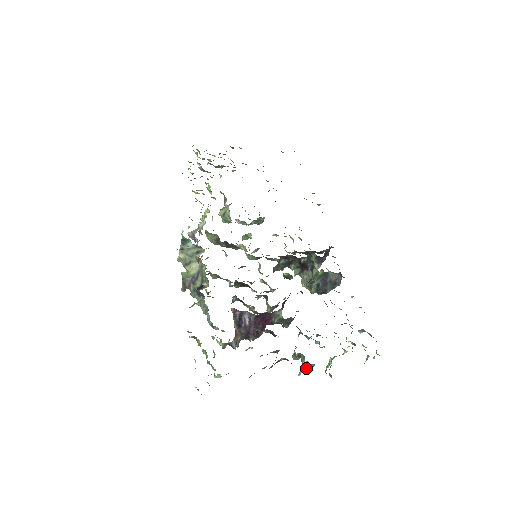
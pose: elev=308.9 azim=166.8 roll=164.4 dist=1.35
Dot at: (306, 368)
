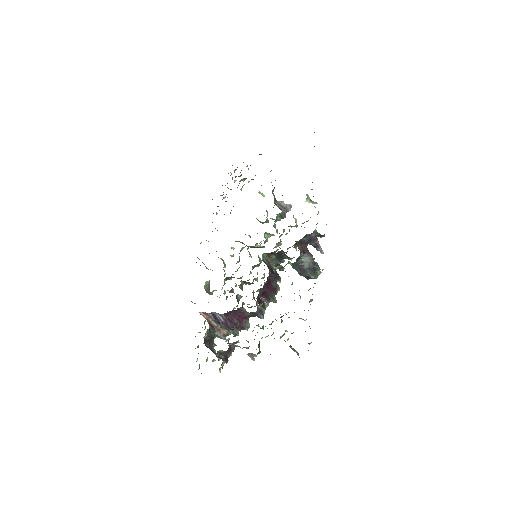
Dot at: (252, 356)
